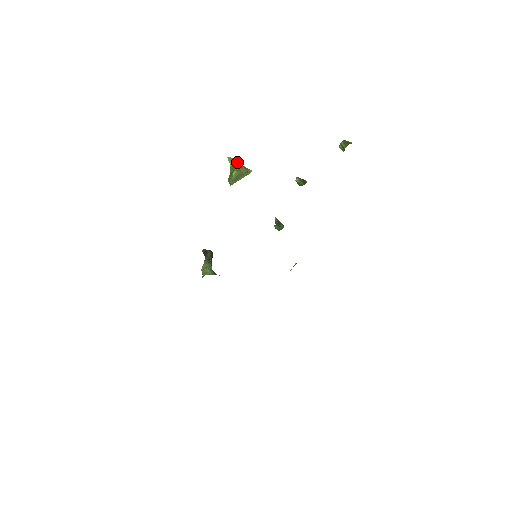
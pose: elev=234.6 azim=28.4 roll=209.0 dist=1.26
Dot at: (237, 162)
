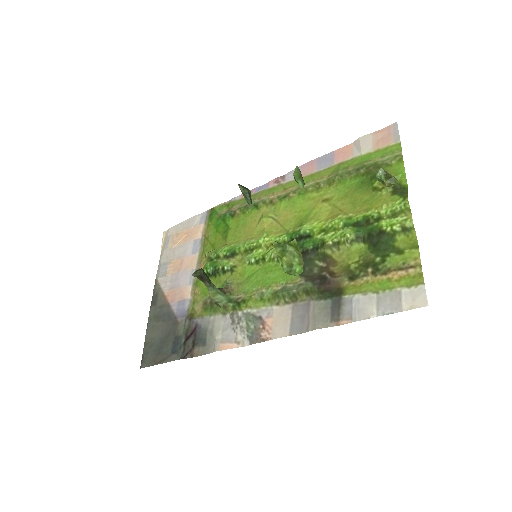
Dot at: (285, 245)
